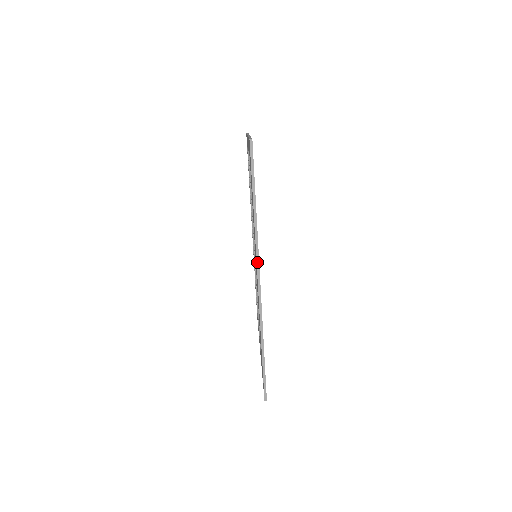
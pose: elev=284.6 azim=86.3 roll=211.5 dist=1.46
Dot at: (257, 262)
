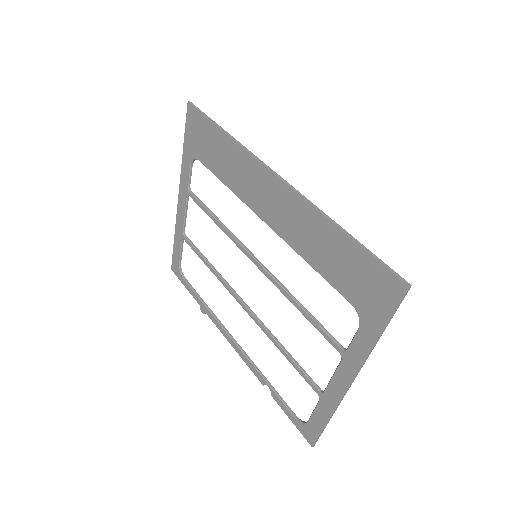
Dot at: (261, 162)
